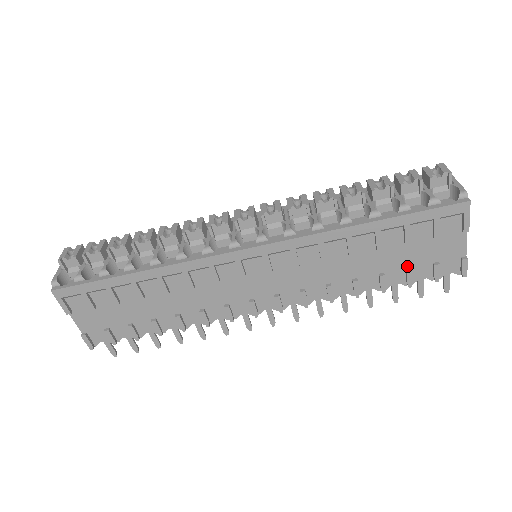
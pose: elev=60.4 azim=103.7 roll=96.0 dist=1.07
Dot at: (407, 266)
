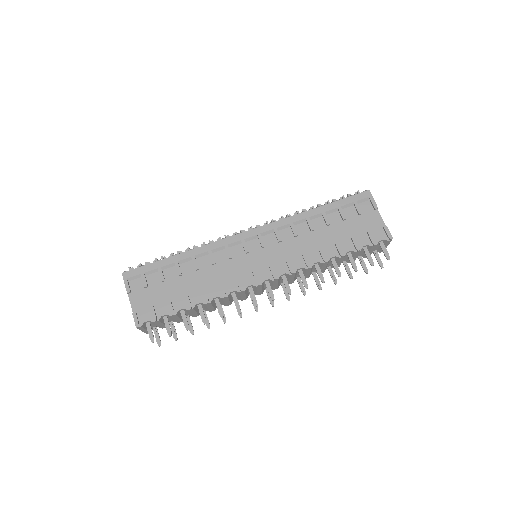
Dot at: (351, 237)
